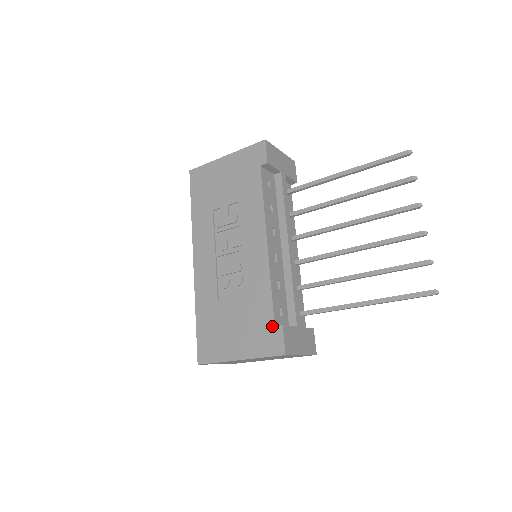
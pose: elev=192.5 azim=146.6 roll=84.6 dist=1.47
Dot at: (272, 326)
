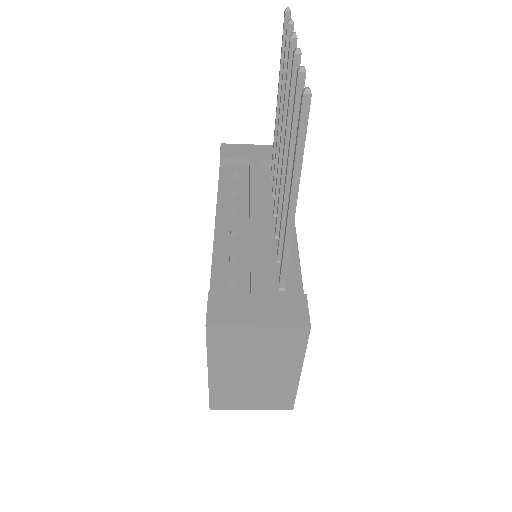
Dot at: occluded
